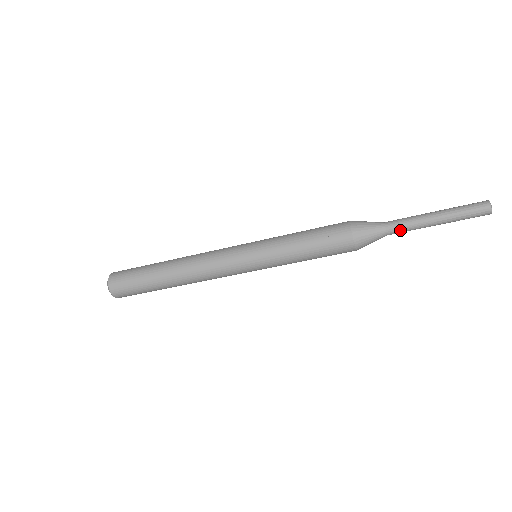
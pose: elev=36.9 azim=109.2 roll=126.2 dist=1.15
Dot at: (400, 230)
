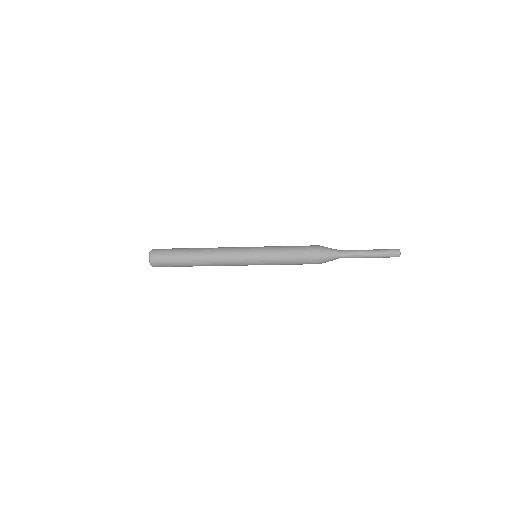
Dot at: (348, 254)
